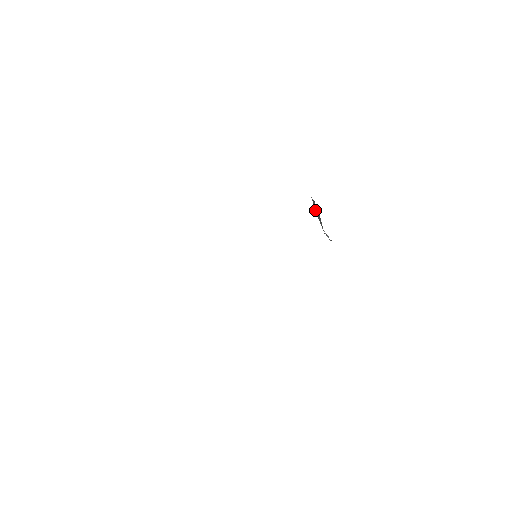
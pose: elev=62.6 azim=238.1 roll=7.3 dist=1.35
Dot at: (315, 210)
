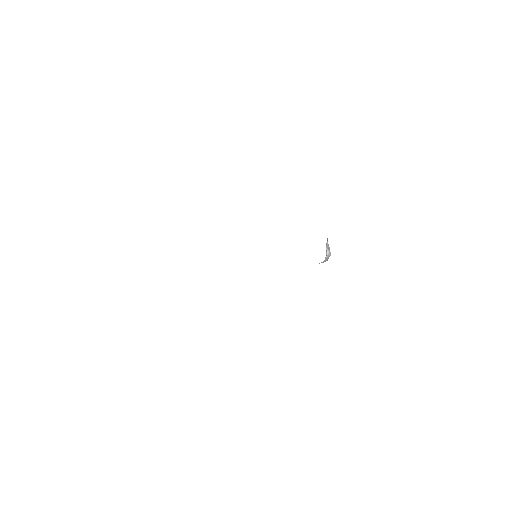
Dot at: occluded
